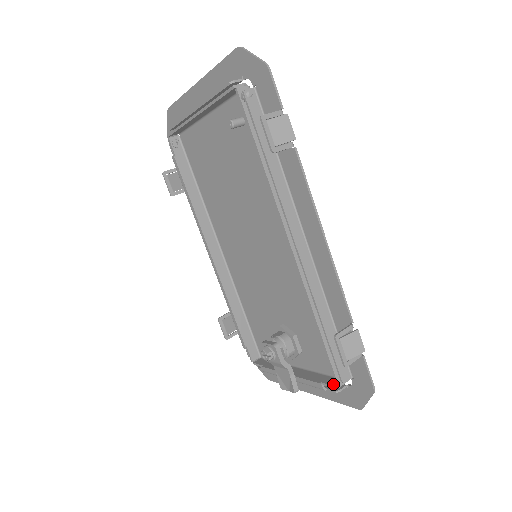
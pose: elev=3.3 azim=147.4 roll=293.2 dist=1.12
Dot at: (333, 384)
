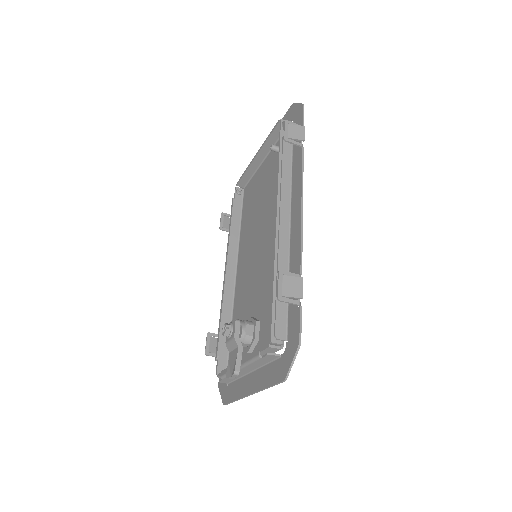
Dot at: (268, 346)
